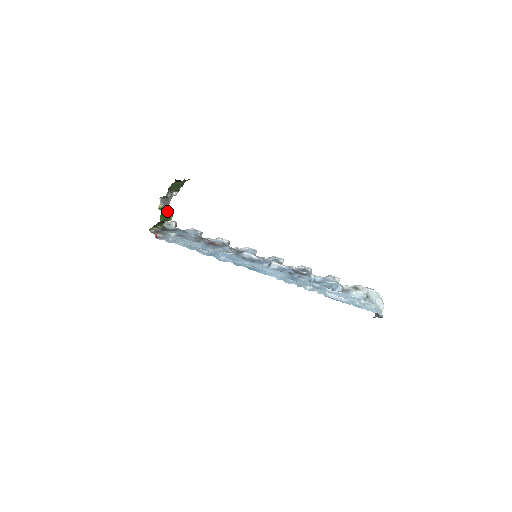
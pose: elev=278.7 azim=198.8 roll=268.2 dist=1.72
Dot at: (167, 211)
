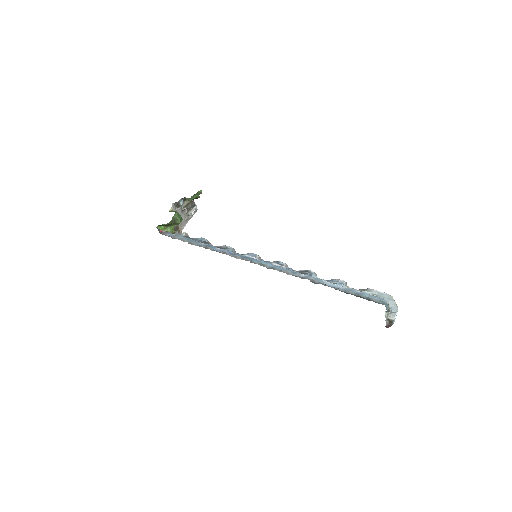
Dot at: (176, 213)
